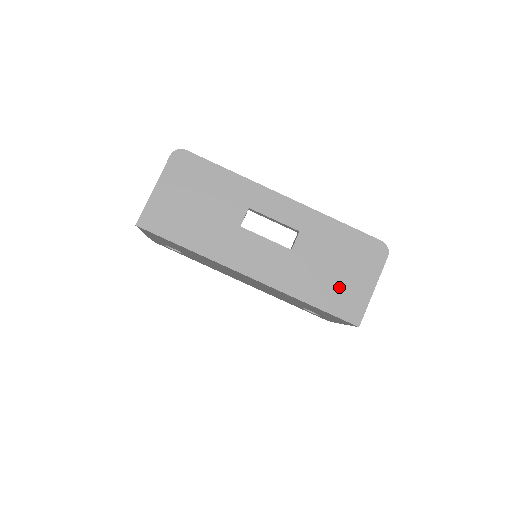
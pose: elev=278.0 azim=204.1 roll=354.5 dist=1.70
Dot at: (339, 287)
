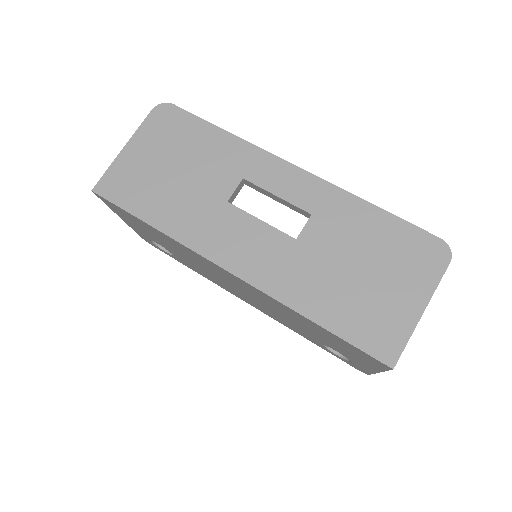
Dot at: (365, 301)
